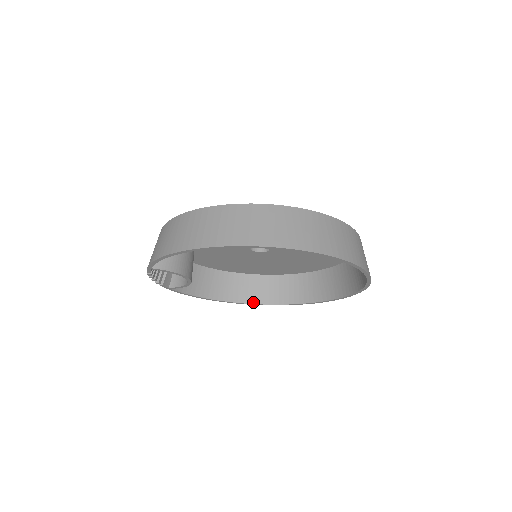
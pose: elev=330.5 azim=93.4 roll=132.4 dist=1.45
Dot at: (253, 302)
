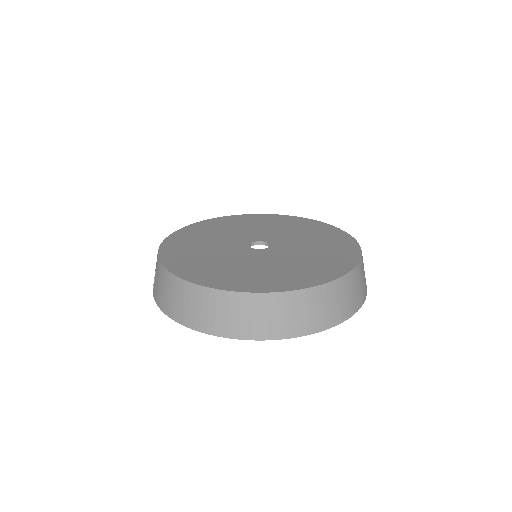
Dot at: occluded
